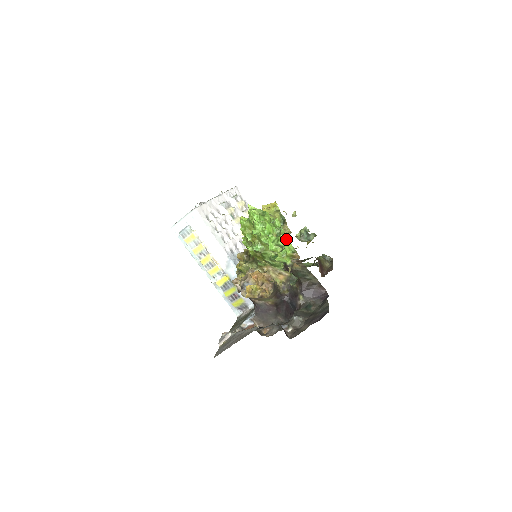
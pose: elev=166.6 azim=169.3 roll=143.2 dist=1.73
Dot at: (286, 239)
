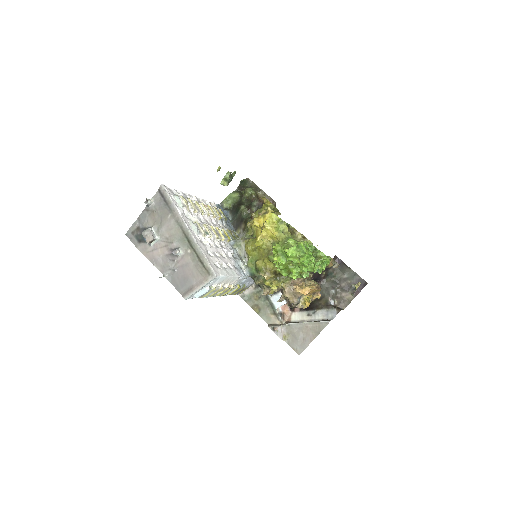
Dot at: (327, 257)
